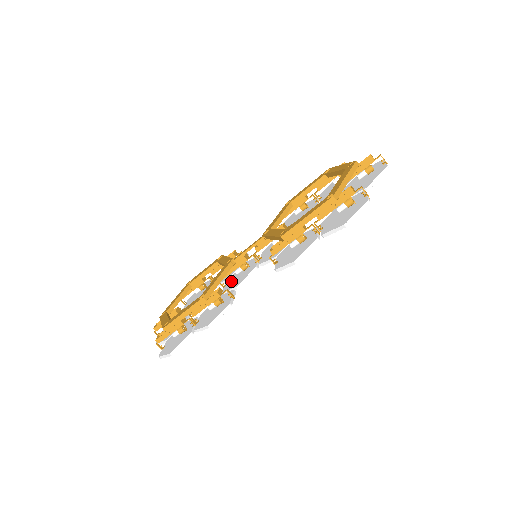
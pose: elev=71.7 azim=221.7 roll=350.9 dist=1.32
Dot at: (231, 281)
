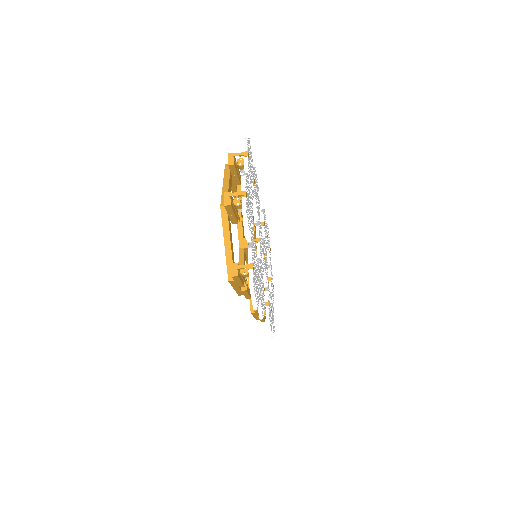
Dot at: occluded
